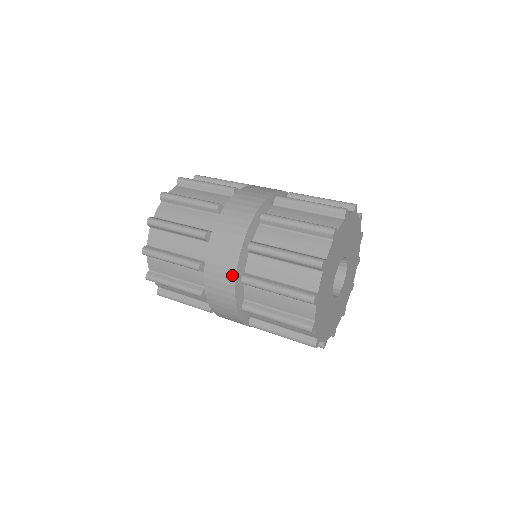
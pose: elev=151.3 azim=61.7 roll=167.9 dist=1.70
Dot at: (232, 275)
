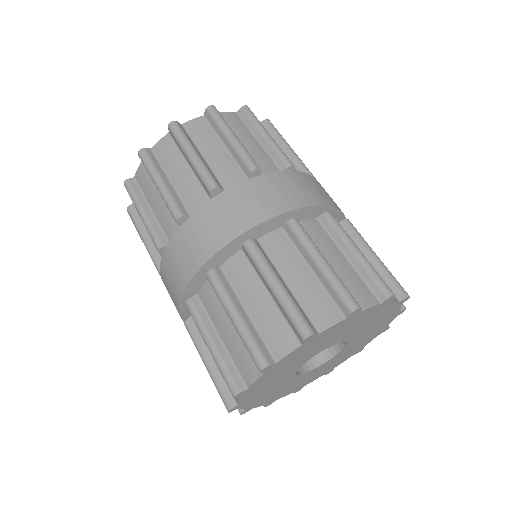
Dot at: (178, 312)
